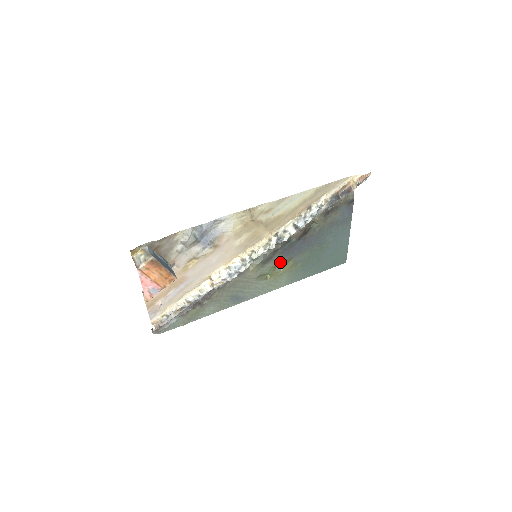
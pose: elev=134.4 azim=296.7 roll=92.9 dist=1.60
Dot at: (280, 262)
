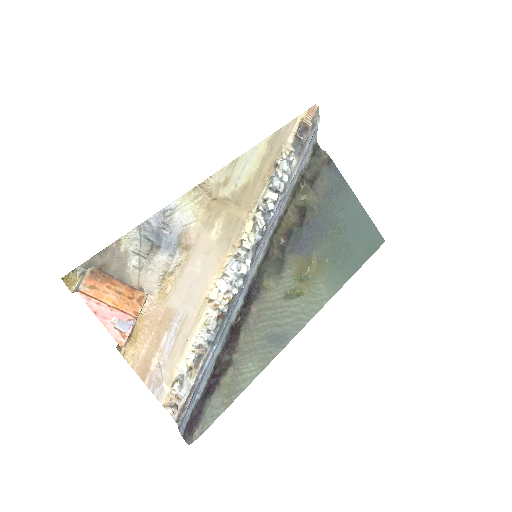
Dot at: (299, 265)
